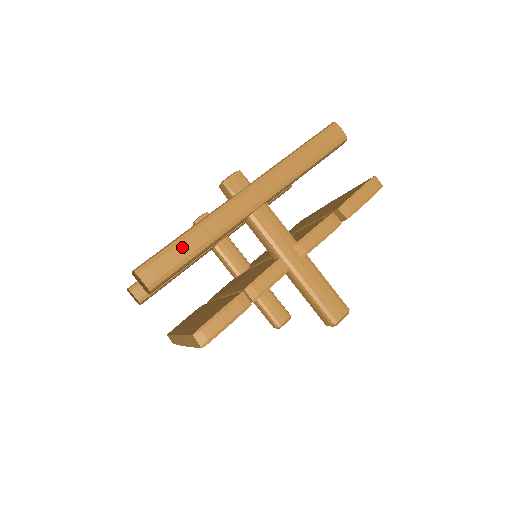
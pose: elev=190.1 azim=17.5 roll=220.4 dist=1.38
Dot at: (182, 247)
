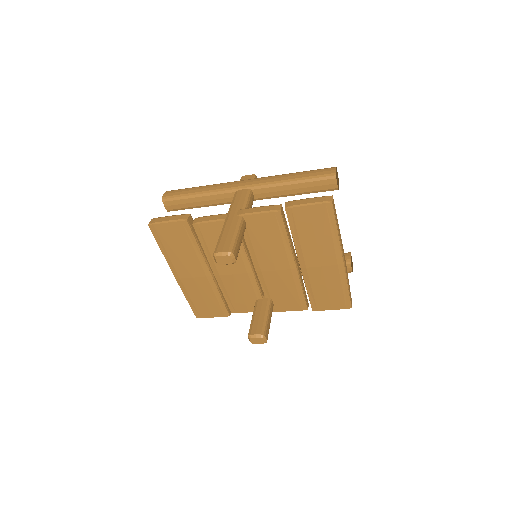
Dot at: (192, 189)
